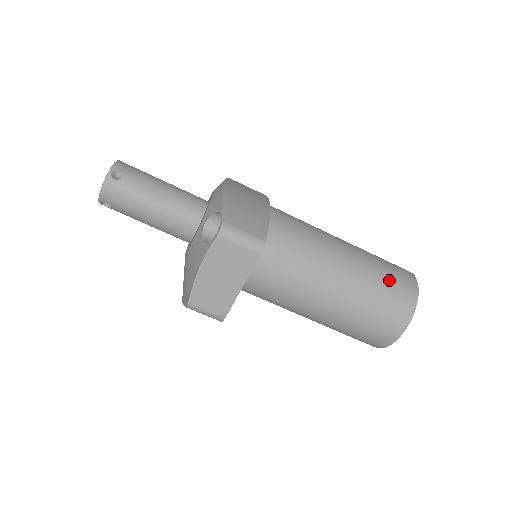
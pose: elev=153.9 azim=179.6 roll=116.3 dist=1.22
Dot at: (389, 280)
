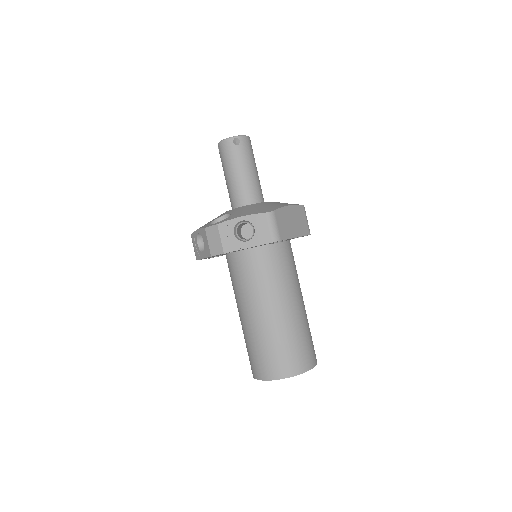
Dot at: occluded
